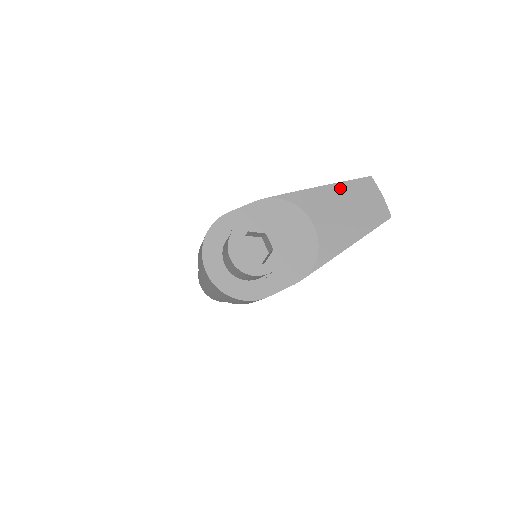
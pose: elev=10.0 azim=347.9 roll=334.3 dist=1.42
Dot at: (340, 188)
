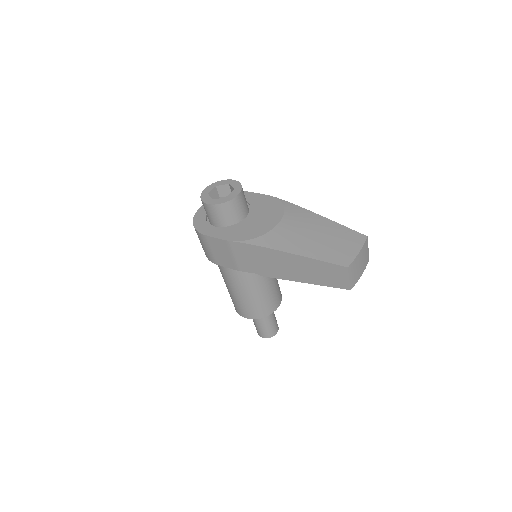
Dot at: (329, 223)
